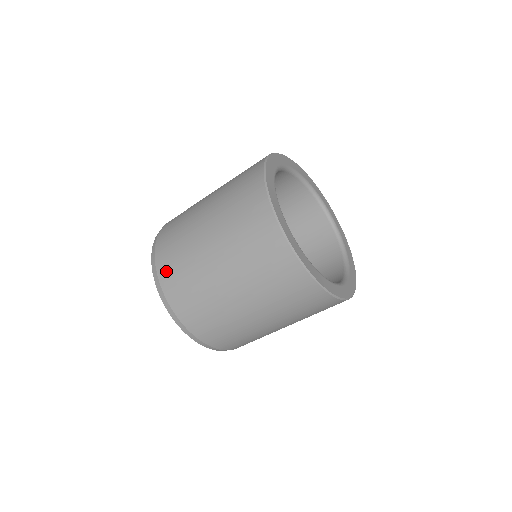
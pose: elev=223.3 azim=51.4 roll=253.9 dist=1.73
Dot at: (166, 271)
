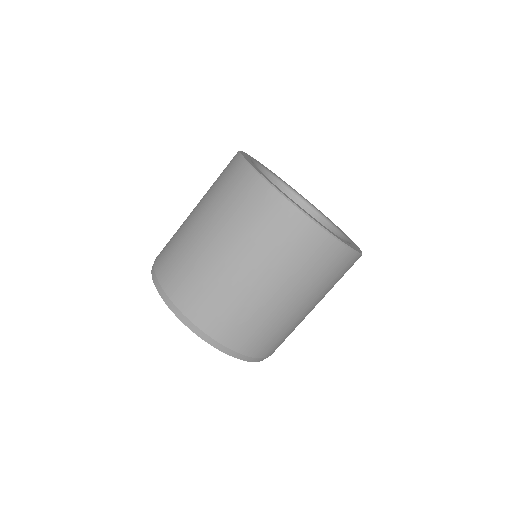
Dot at: (170, 280)
